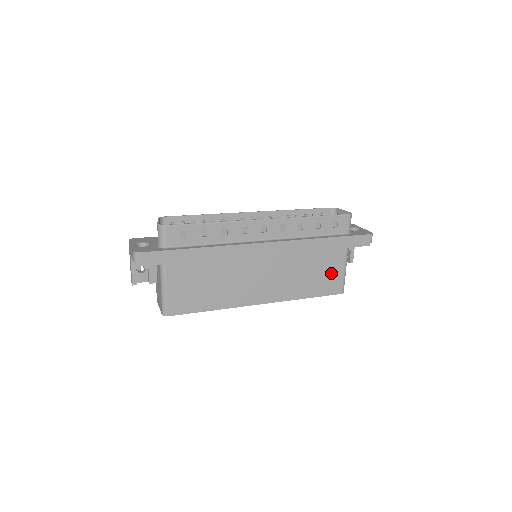
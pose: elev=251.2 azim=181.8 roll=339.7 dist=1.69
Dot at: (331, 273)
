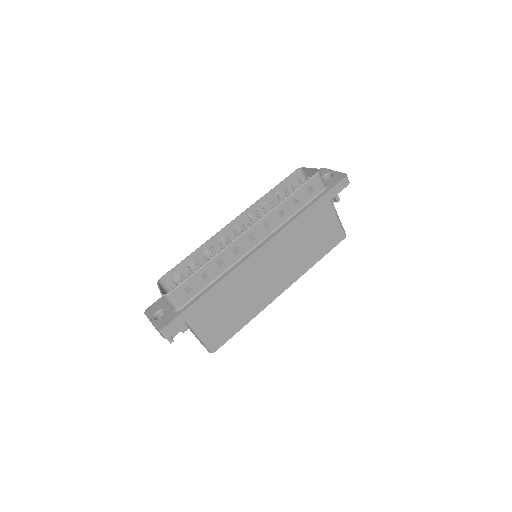
Dot at: (327, 229)
